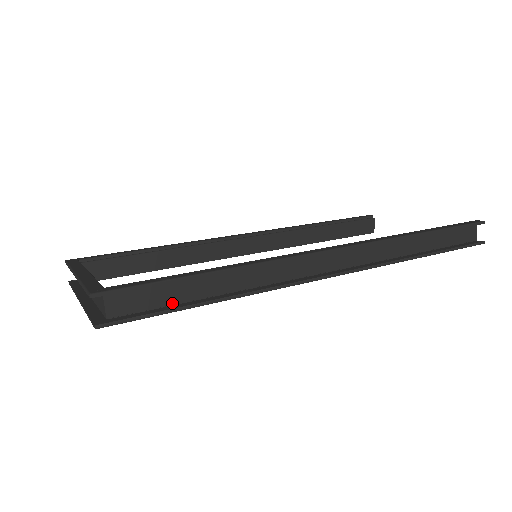
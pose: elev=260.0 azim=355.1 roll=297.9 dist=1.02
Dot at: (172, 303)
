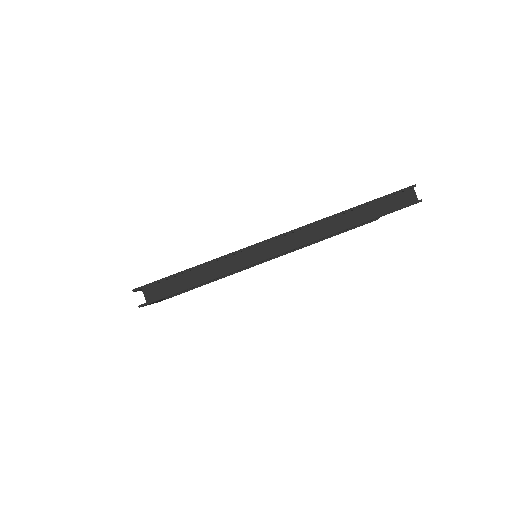
Dot at: occluded
